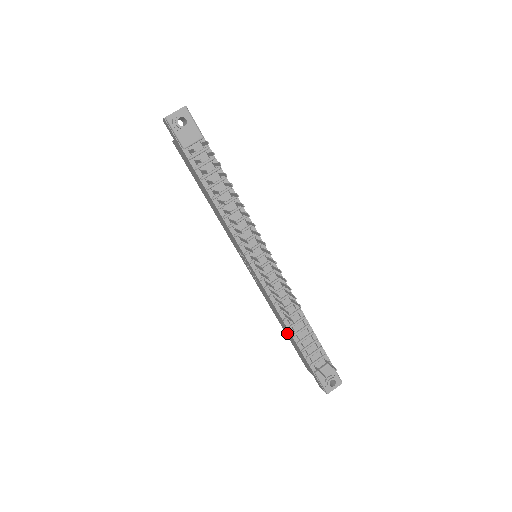
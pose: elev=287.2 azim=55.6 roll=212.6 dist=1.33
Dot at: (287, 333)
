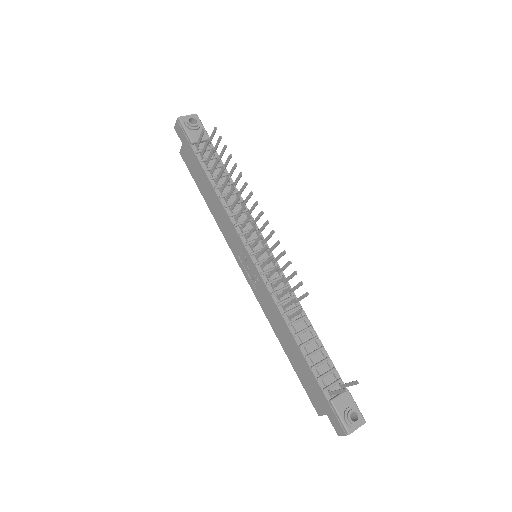
Dot at: (292, 355)
